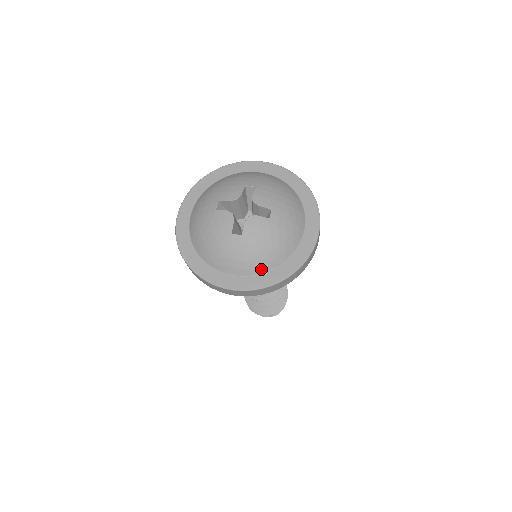
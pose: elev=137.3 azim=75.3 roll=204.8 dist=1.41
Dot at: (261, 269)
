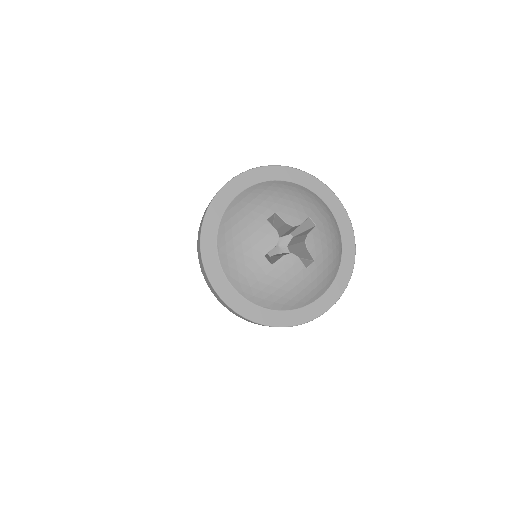
Dot at: (337, 267)
